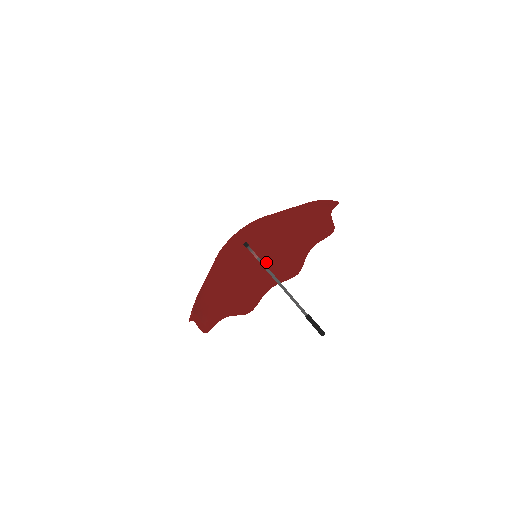
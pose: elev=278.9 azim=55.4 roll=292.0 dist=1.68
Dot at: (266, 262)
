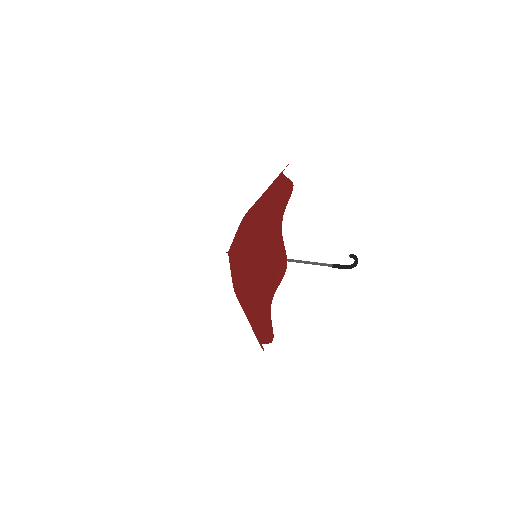
Dot at: occluded
